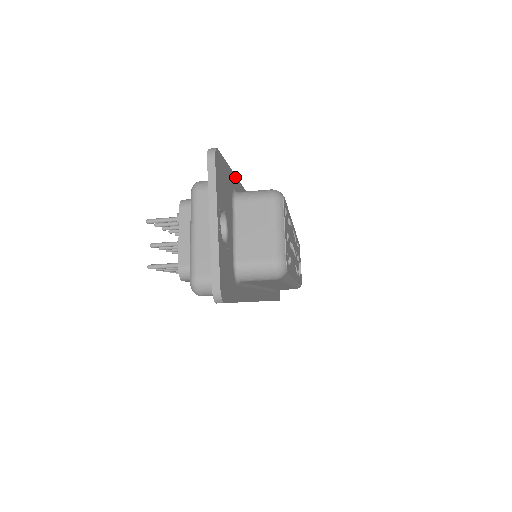
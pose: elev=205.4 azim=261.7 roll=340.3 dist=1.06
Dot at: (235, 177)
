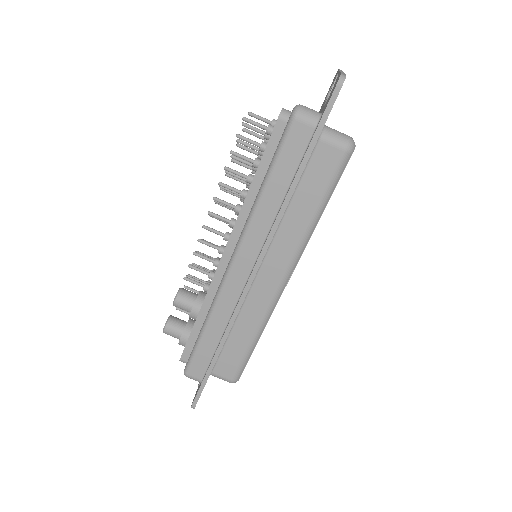
Dot at: occluded
